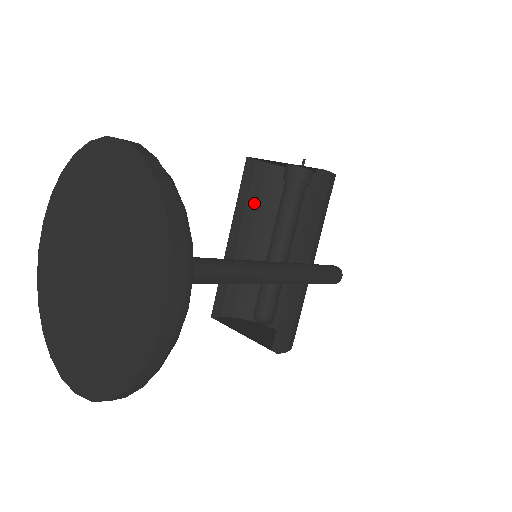
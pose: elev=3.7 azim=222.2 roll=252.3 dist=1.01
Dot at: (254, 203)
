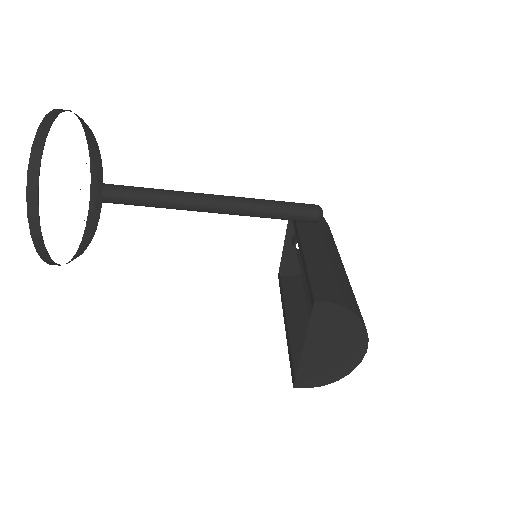
Dot at: (301, 298)
